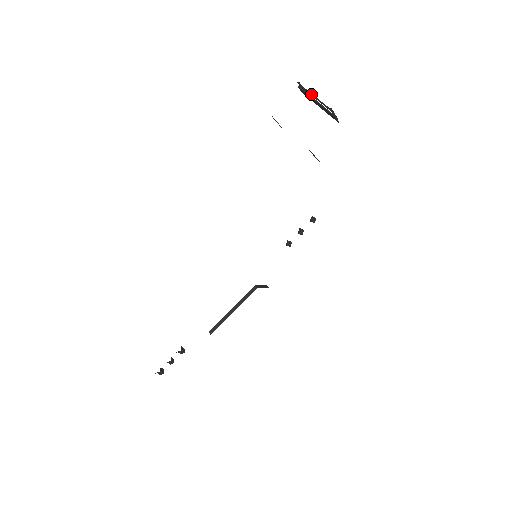
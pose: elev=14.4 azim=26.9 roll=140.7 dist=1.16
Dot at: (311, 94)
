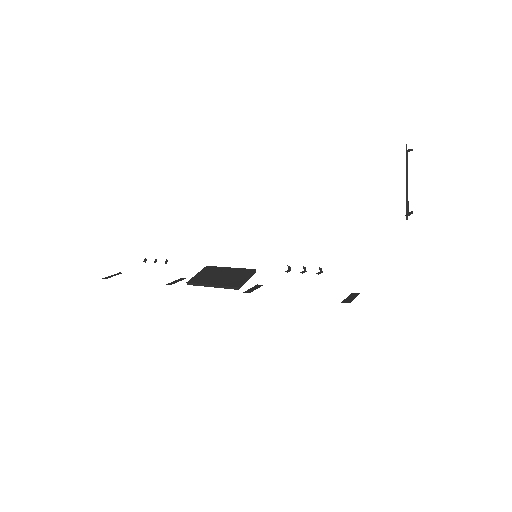
Dot at: (407, 174)
